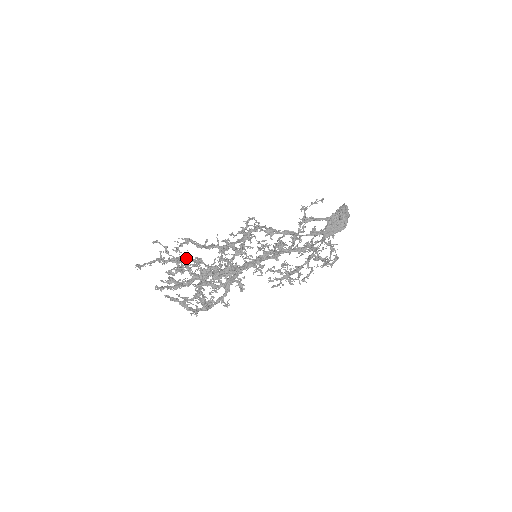
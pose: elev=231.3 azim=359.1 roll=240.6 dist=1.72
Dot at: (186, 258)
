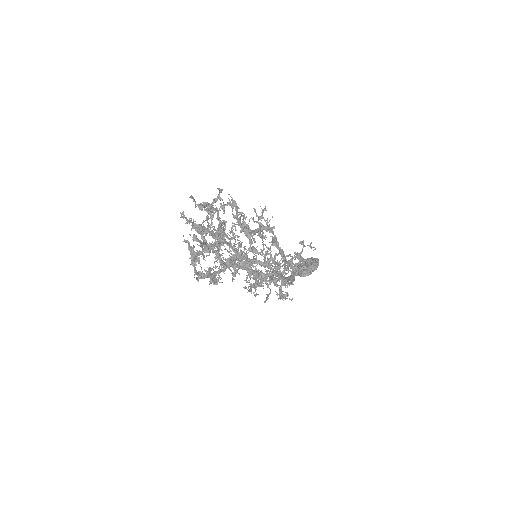
Dot at: (217, 213)
